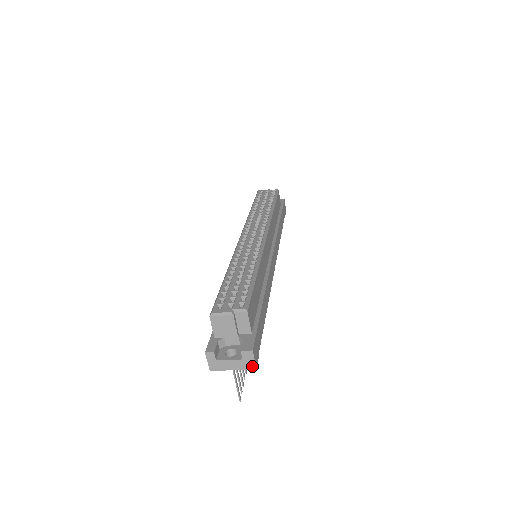
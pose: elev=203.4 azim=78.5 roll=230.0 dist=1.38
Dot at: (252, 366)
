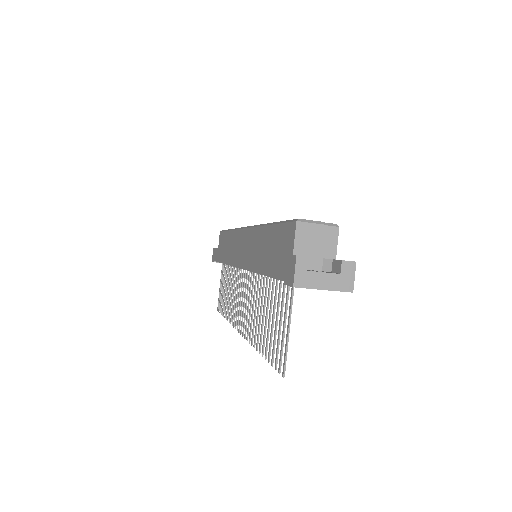
Dot at: (349, 286)
